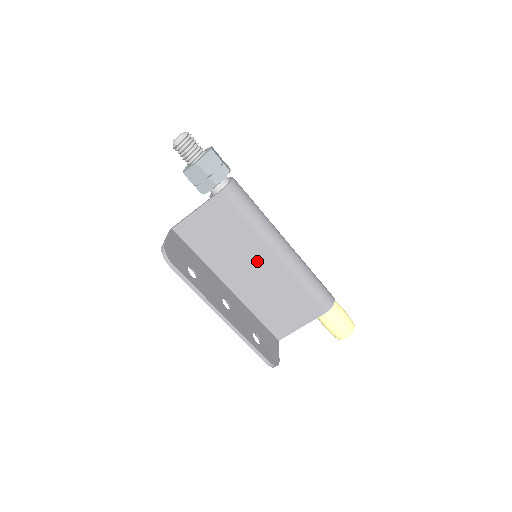
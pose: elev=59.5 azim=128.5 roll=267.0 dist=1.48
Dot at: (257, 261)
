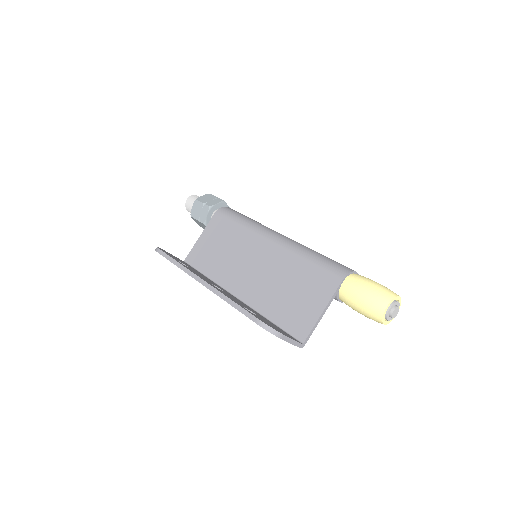
Dot at: (255, 256)
